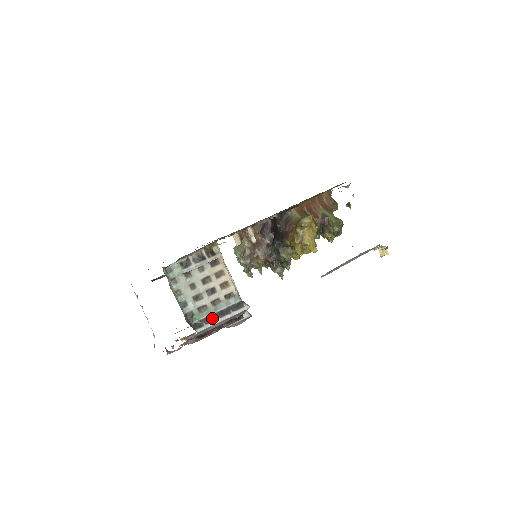
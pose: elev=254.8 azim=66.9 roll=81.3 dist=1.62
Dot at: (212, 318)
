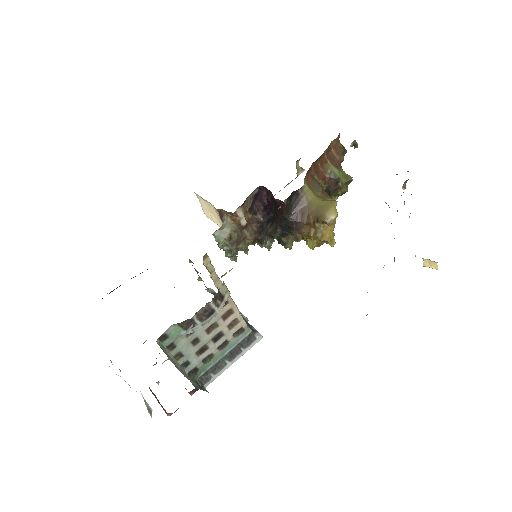
Dot at: (220, 365)
